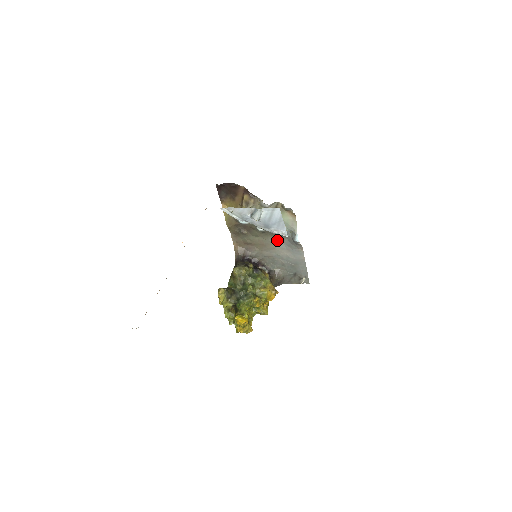
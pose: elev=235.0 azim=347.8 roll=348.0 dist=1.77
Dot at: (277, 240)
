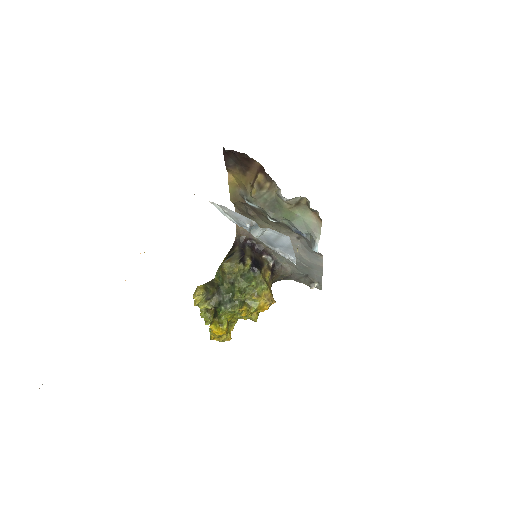
Dot at: (292, 235)
